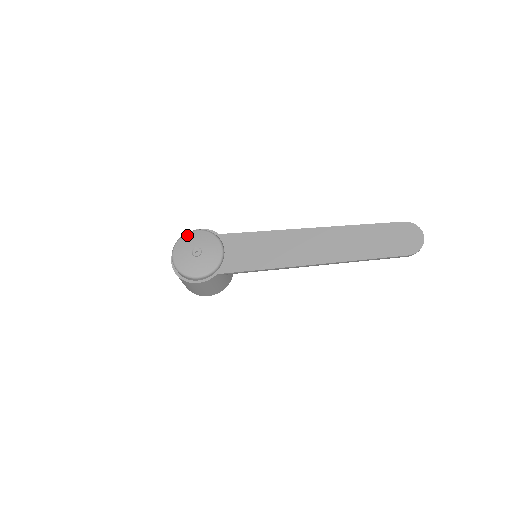
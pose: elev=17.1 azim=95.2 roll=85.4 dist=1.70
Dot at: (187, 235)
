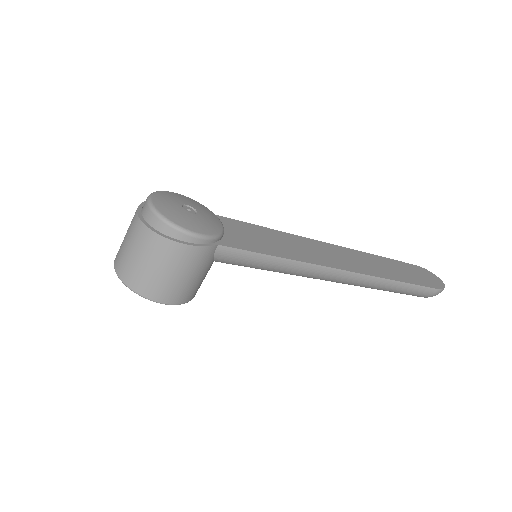
Dot at: (170, 192)
